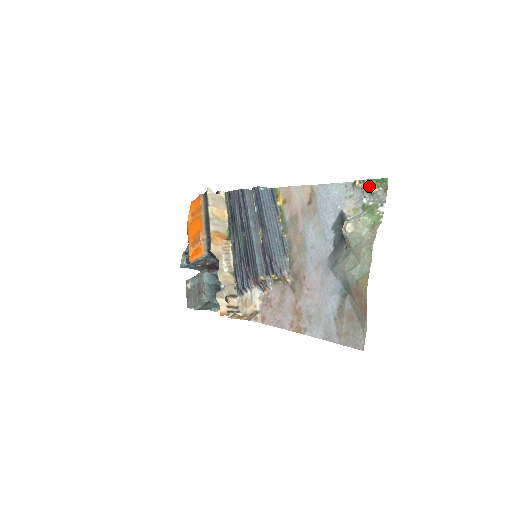
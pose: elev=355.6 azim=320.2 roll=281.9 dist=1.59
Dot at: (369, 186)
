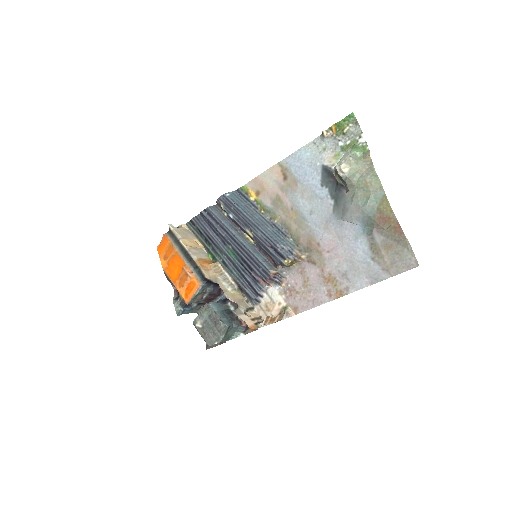
Dot at: (338, 129)
